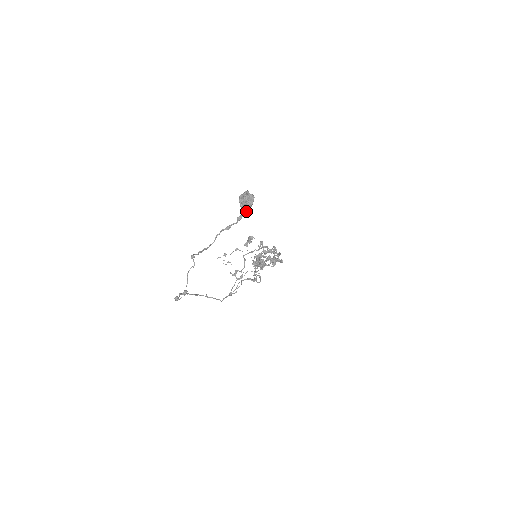
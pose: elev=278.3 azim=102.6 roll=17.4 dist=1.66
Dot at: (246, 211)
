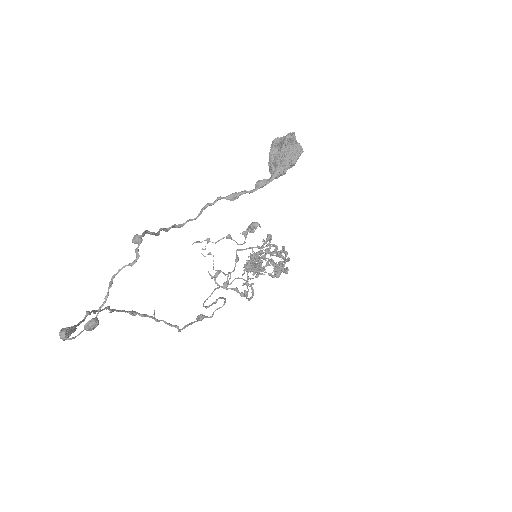
Dot at: (278, 174)
